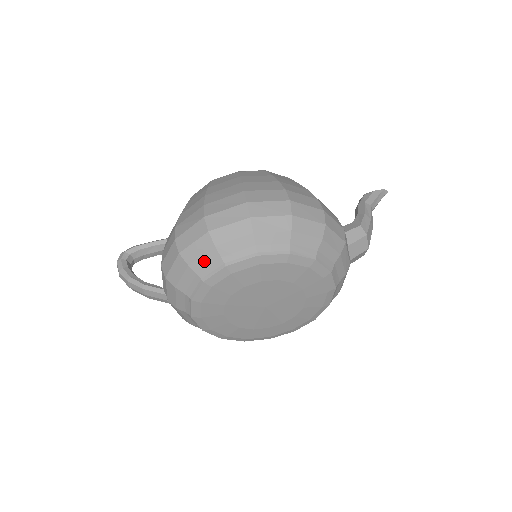
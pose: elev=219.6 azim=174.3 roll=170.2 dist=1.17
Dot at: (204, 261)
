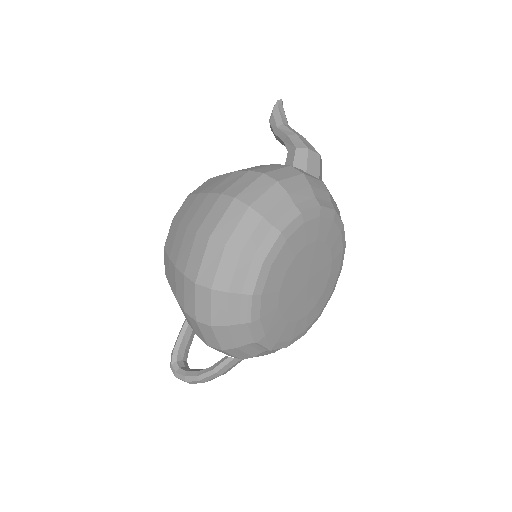
Dot at: (233, 310)
